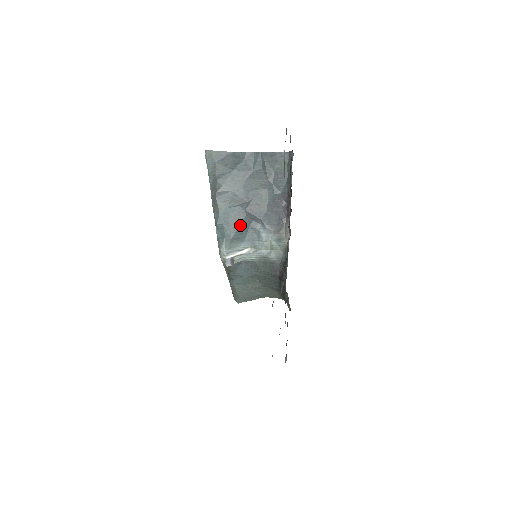
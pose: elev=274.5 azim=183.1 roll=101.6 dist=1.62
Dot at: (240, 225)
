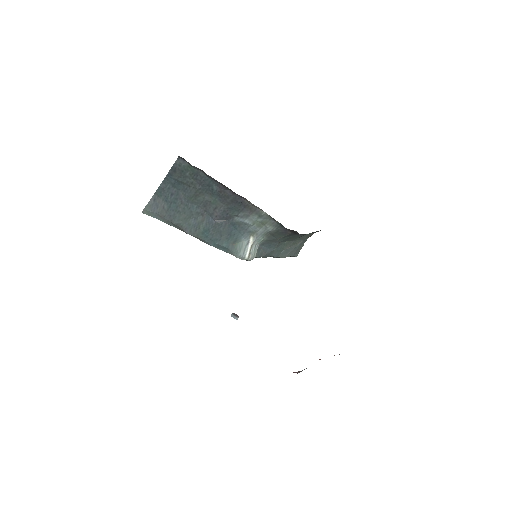
Dot at: (225, 232)
